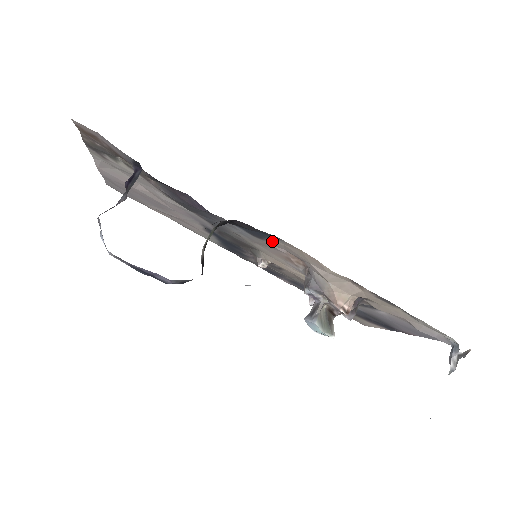
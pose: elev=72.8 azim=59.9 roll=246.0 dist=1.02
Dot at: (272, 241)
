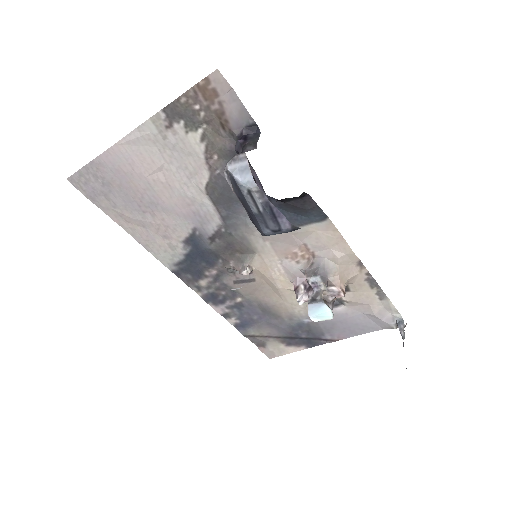
Dot at: (304, 228)
